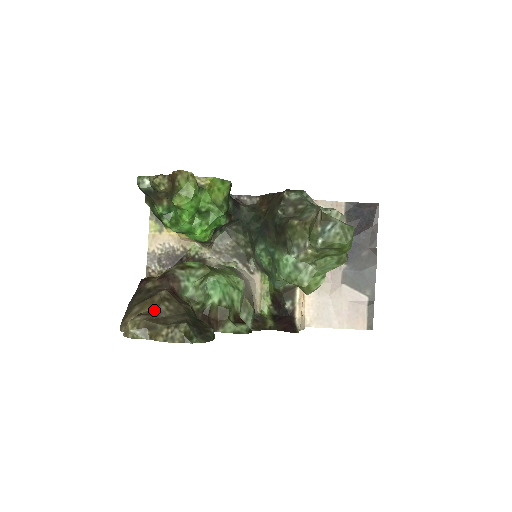
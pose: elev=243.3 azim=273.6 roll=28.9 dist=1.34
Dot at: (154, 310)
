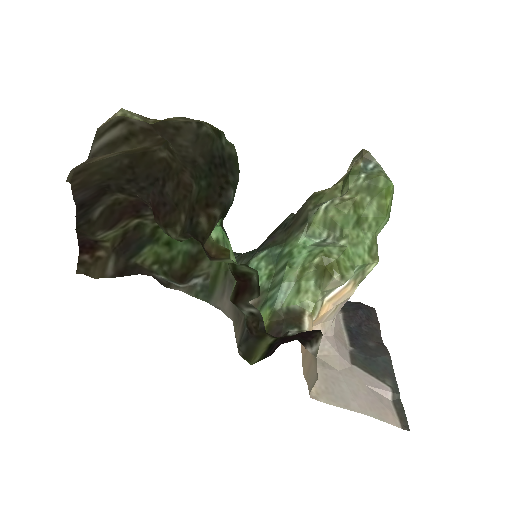
Dot at: (154, 138)
